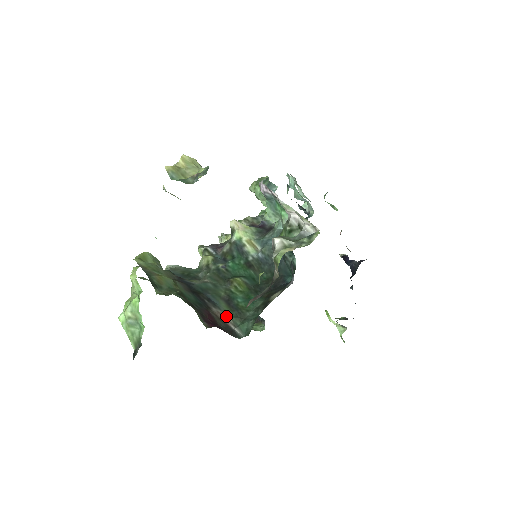
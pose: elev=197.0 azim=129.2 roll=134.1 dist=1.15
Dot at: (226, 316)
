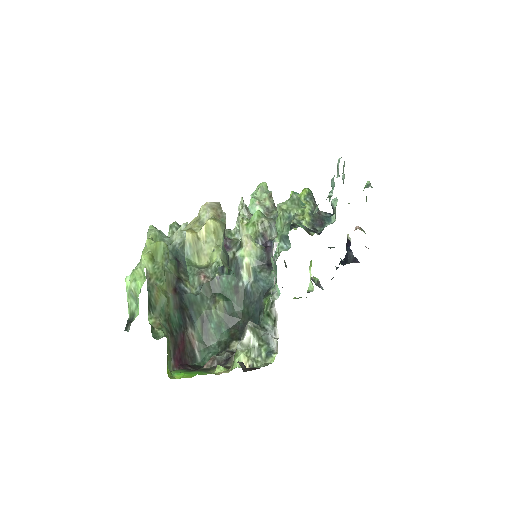
Dot at: (196, 339)
